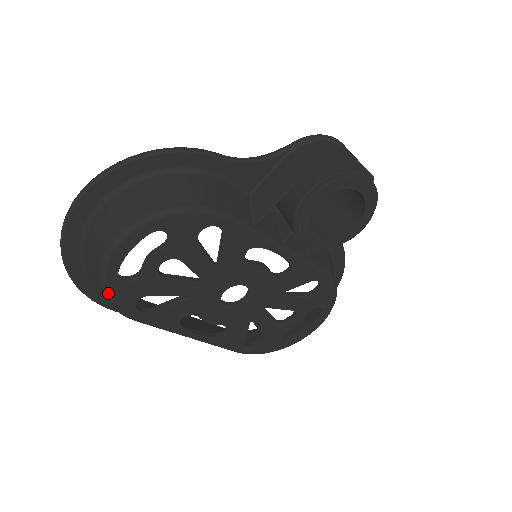
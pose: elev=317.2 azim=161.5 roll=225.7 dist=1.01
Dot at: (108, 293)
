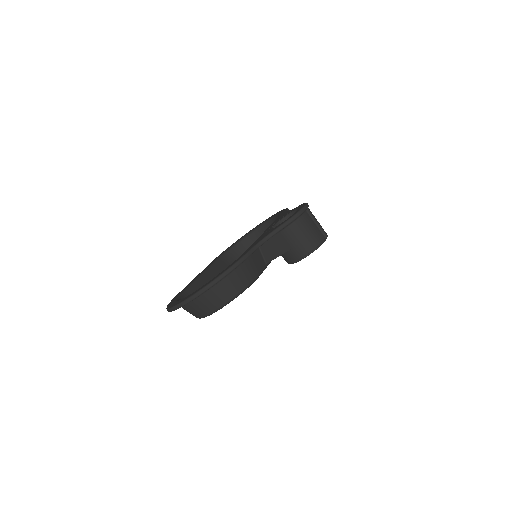
Dot at: occluded
